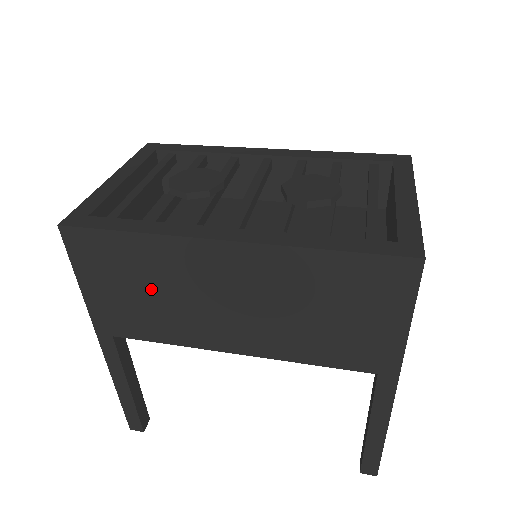
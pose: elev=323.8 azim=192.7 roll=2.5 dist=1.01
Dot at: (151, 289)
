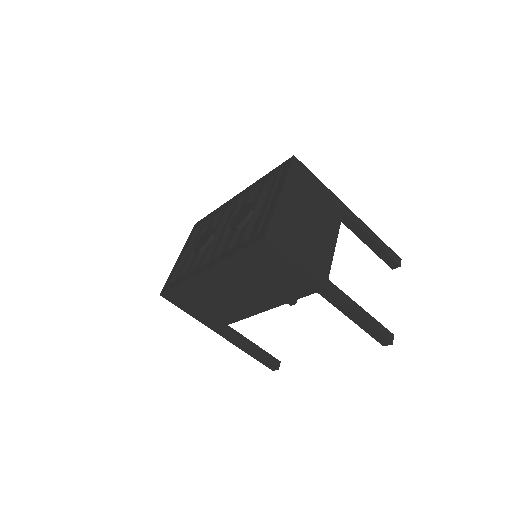
Dot at: (207, 302)
